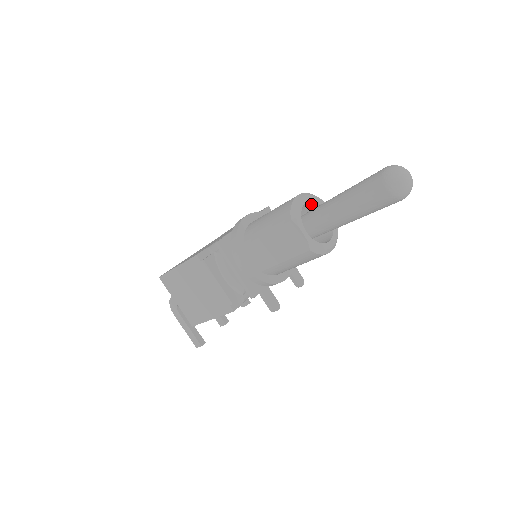
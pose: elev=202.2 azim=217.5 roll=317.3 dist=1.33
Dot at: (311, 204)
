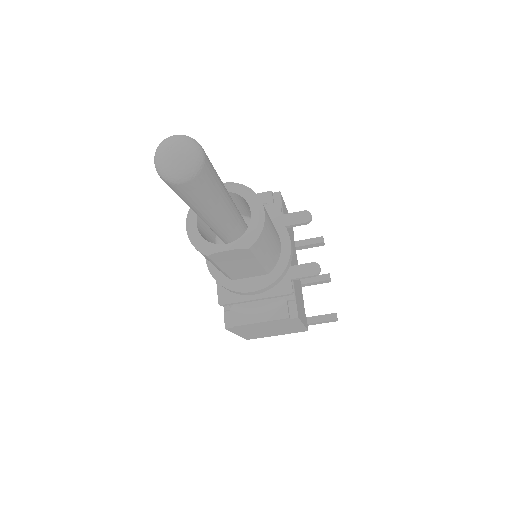
Dot at: occluded
